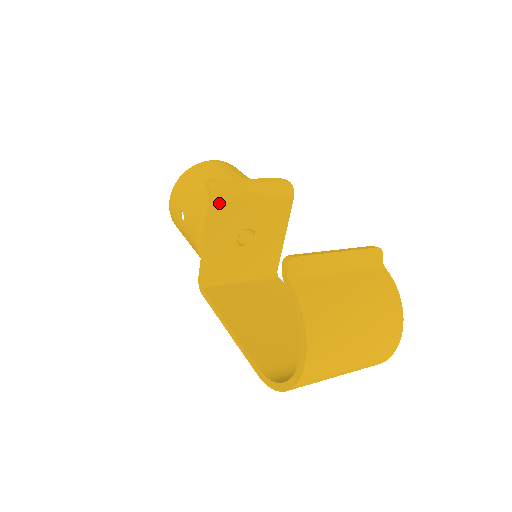
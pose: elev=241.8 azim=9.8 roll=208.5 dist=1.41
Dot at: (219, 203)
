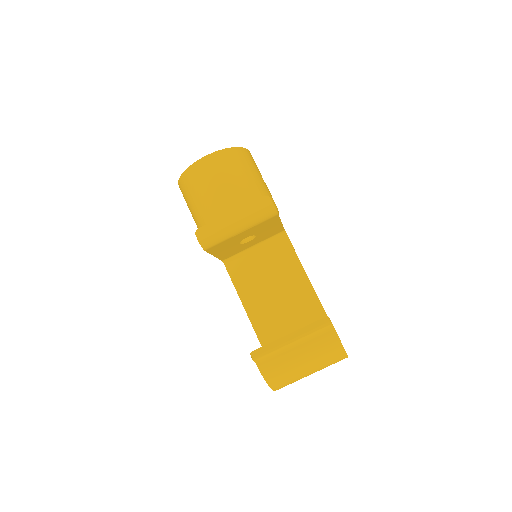
Dot at: (212, 248)
